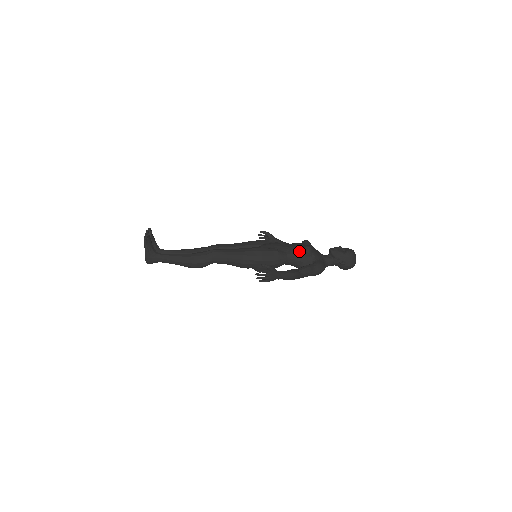
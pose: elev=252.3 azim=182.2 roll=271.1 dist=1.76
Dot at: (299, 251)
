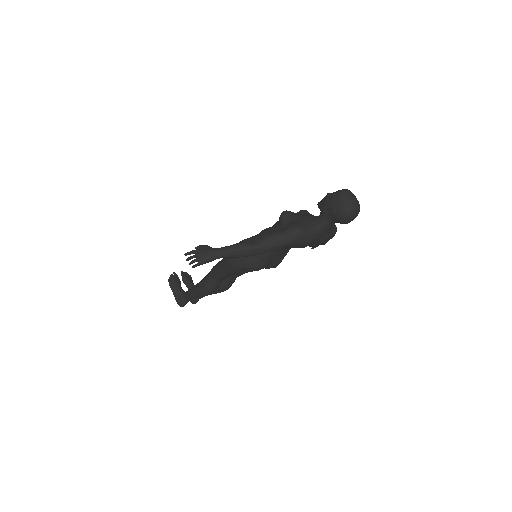
Dot at: (277, 224)
